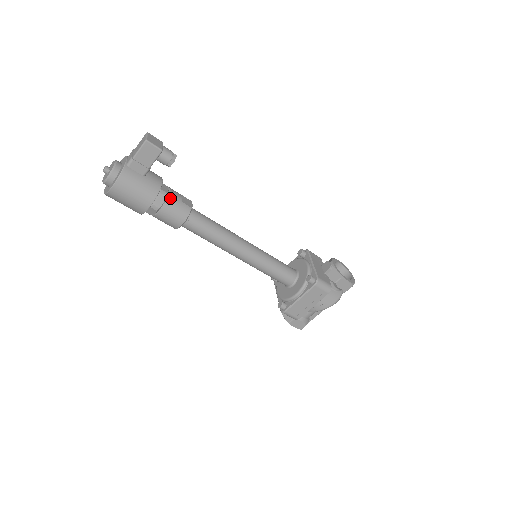
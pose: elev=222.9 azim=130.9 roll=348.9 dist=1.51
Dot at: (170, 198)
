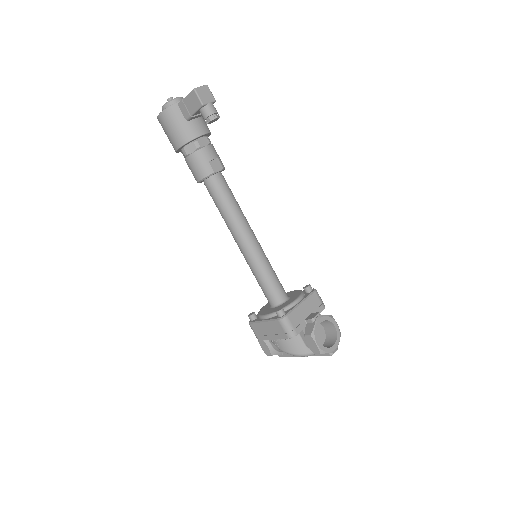
Dot at: (200, 152)
